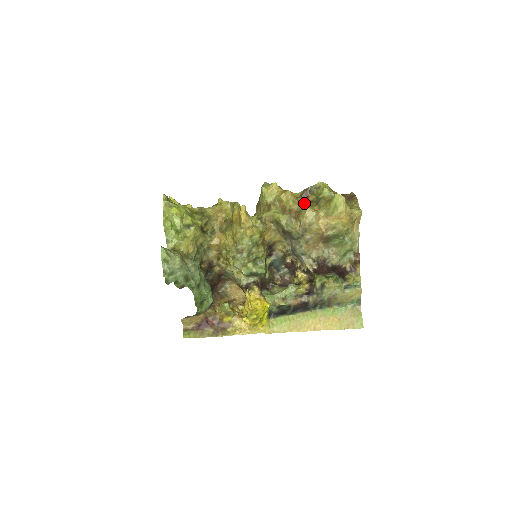
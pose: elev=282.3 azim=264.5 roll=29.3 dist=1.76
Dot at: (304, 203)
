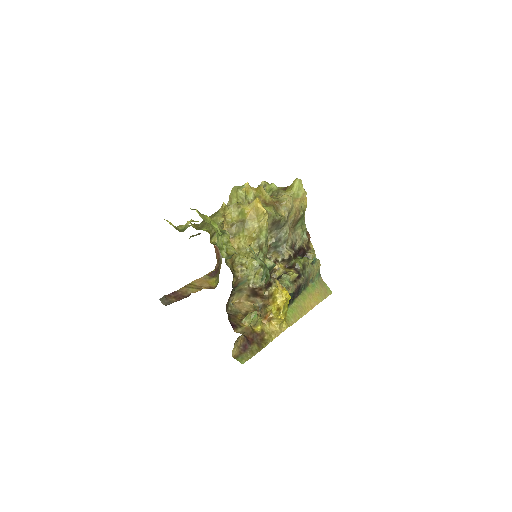
Dot at: occluded
